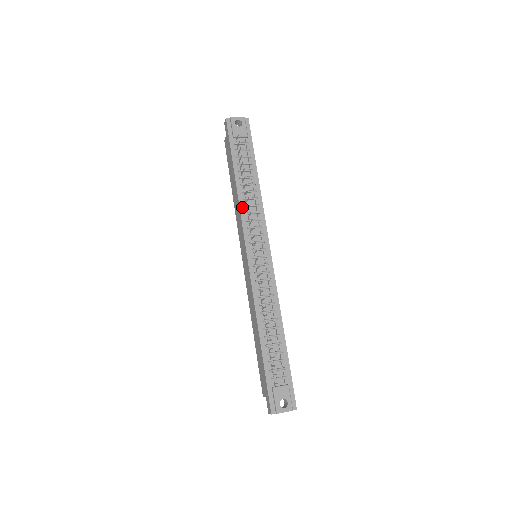
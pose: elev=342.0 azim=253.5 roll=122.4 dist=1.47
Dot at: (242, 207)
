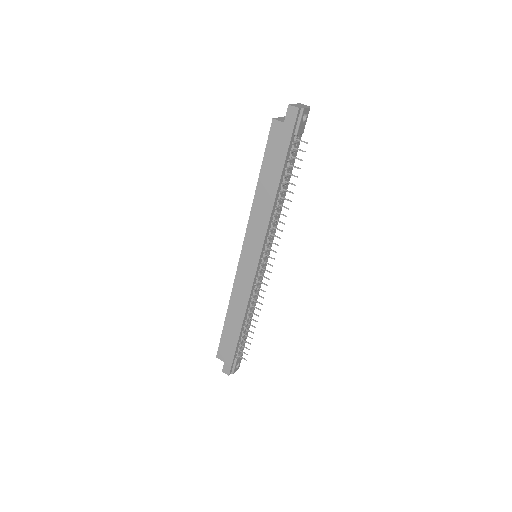
Dot at: (272, 217)
